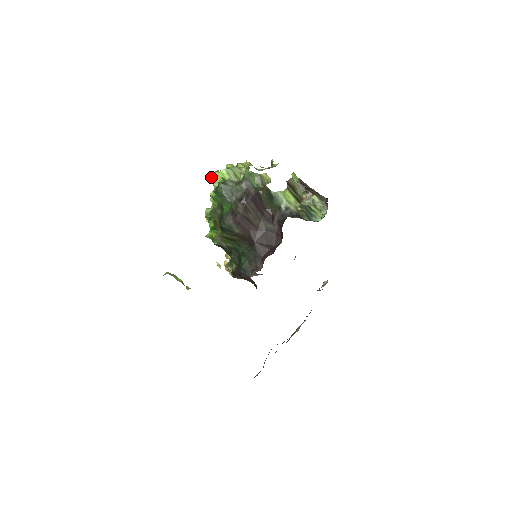
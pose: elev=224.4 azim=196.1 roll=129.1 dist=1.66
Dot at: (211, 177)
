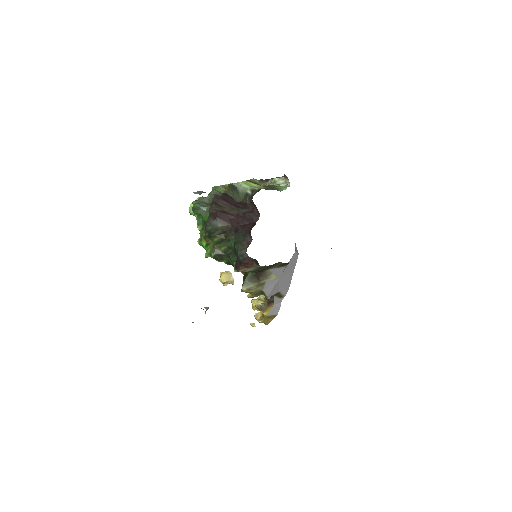
Dot at: (190, 210)
